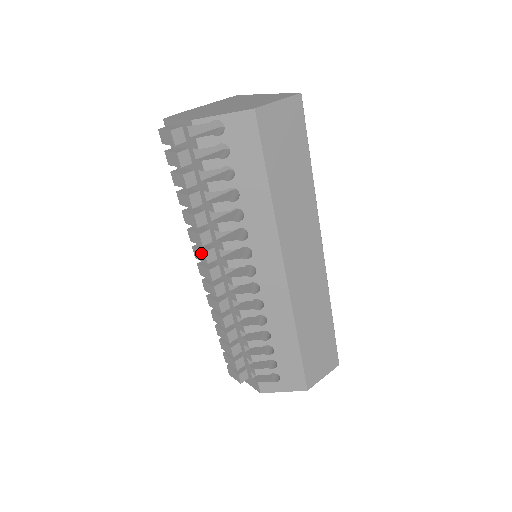
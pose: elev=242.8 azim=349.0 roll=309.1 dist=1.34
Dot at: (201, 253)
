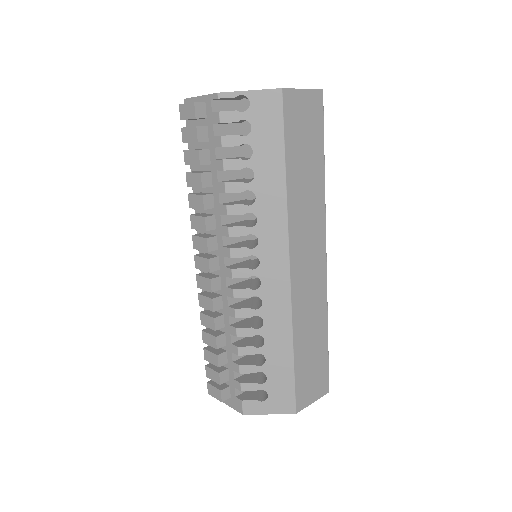
Dot at: (202, 240)
